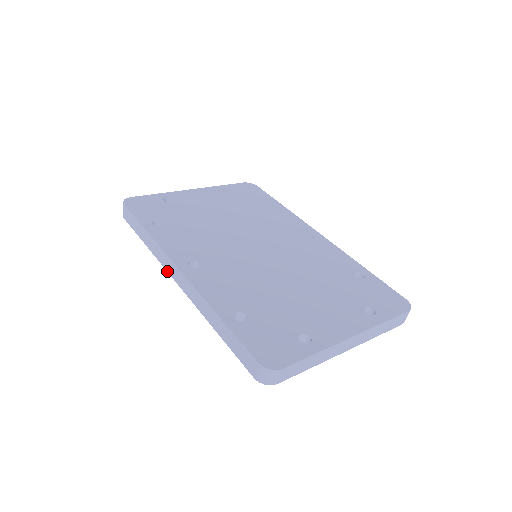
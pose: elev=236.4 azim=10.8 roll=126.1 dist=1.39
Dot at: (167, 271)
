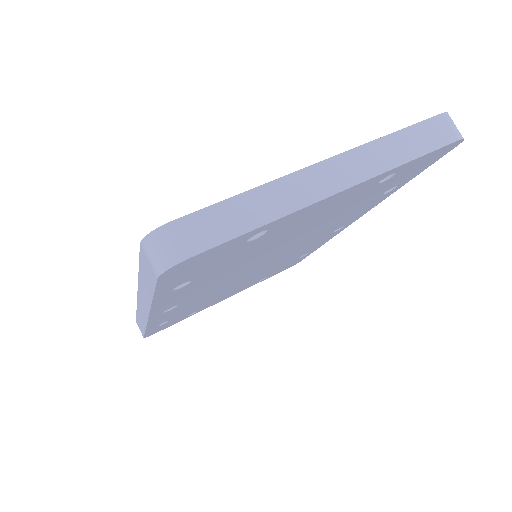
Dot at: (146, 323)
